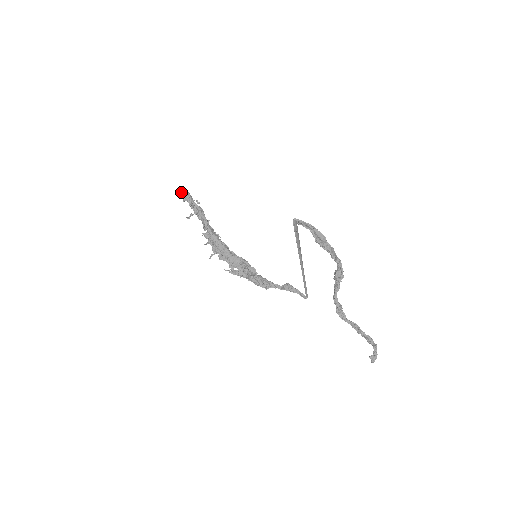
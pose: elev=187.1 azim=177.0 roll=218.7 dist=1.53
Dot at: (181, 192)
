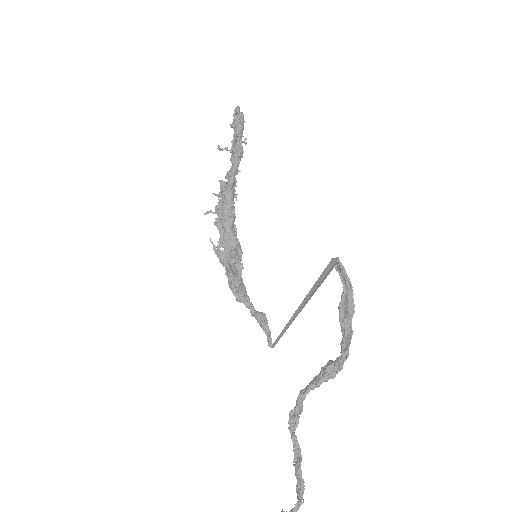
Dot at: (236, 114)
